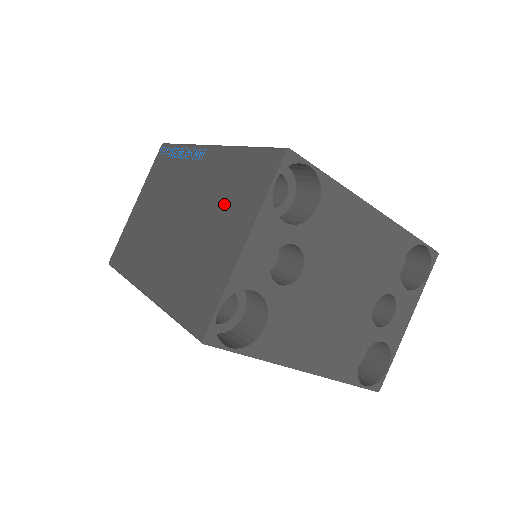
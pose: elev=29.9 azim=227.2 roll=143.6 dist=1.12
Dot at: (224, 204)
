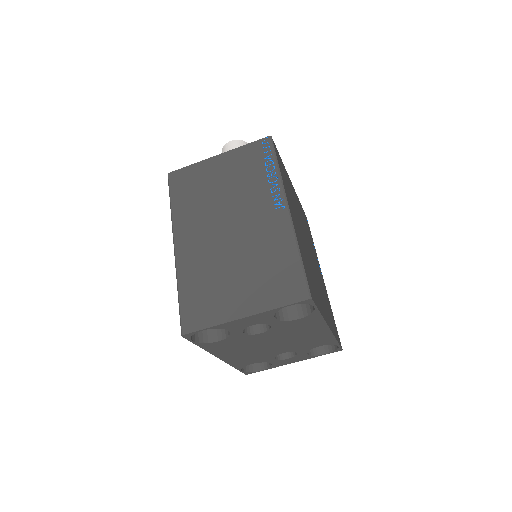
Dot at: (258, 271)
